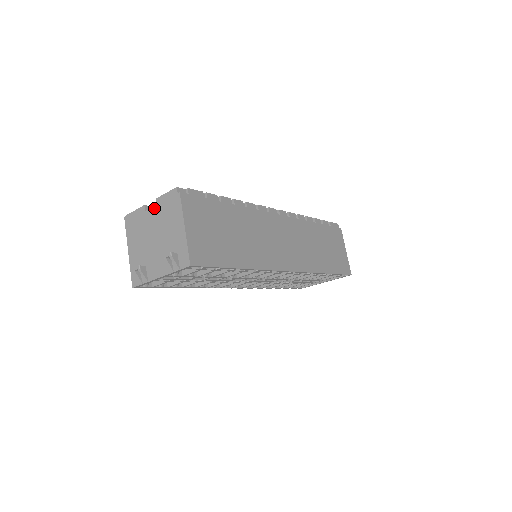
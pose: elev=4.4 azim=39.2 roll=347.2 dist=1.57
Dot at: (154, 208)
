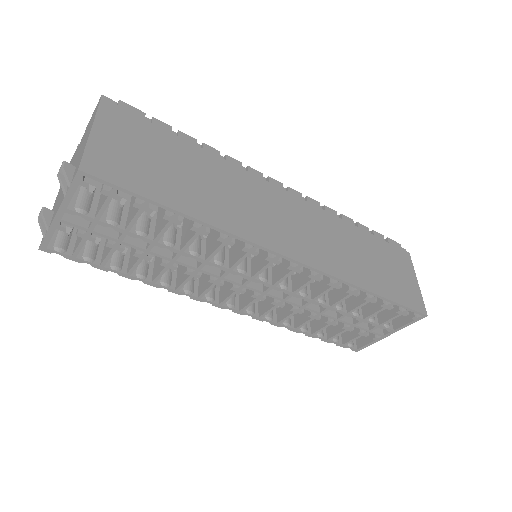
Dot at: (82, 138)
